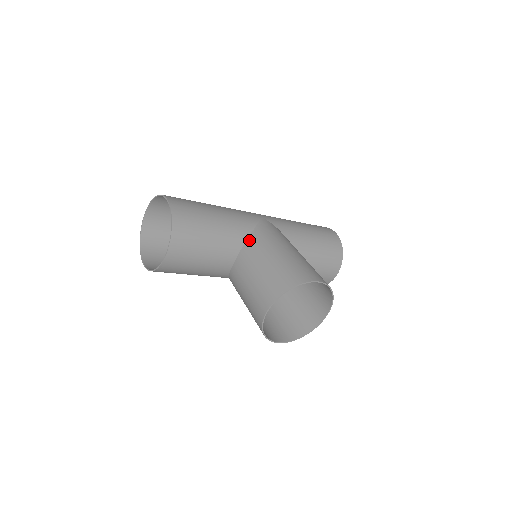
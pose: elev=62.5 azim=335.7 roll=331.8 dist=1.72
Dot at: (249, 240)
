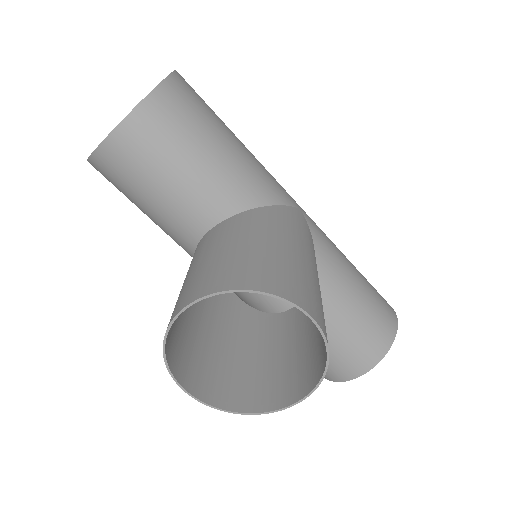
Dot at: (254, 210)
